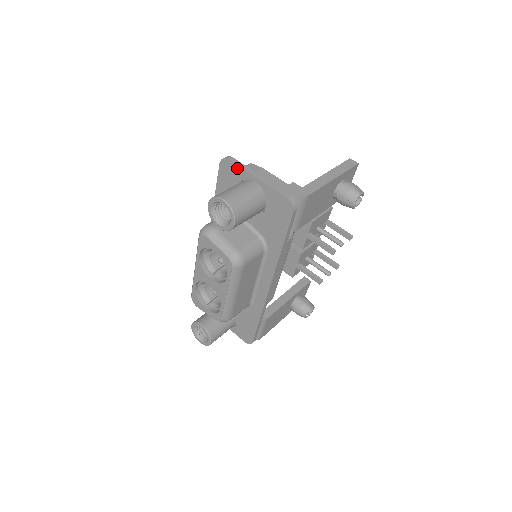
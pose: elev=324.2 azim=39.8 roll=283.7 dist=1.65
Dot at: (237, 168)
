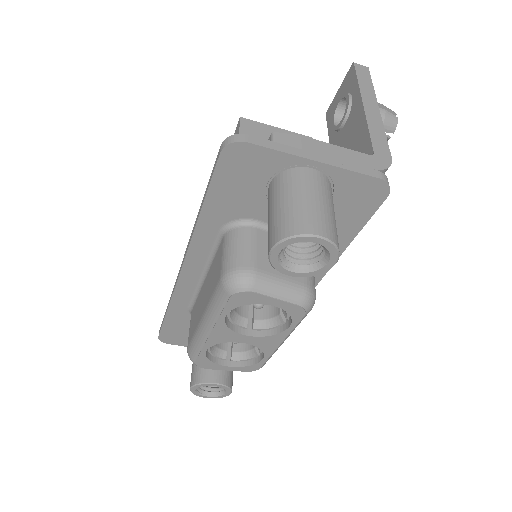
Dot at: (268, 154)
